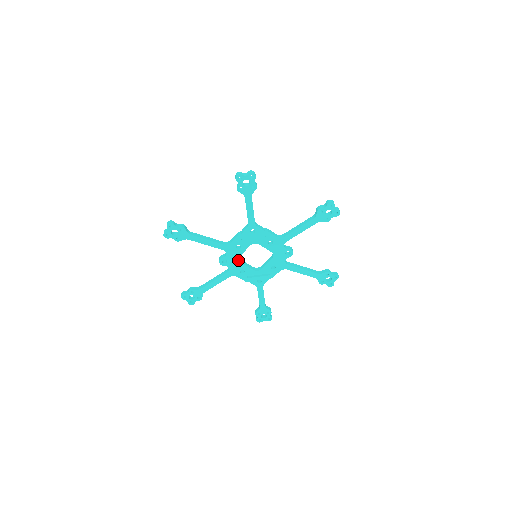
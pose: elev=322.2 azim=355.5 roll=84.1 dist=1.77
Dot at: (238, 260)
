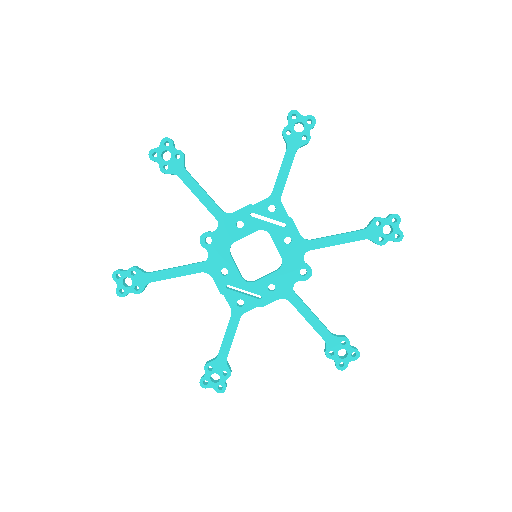
Dot at: (228, 248)
